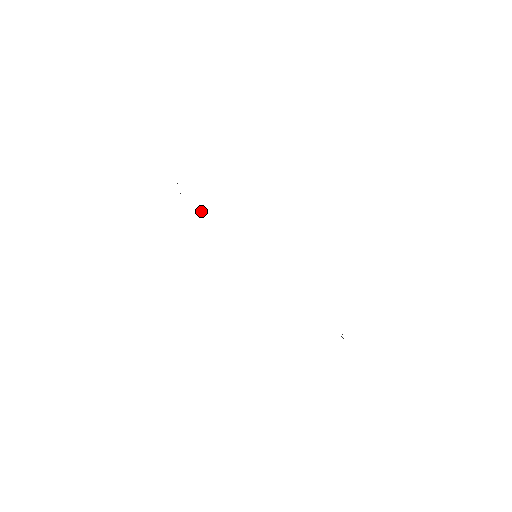
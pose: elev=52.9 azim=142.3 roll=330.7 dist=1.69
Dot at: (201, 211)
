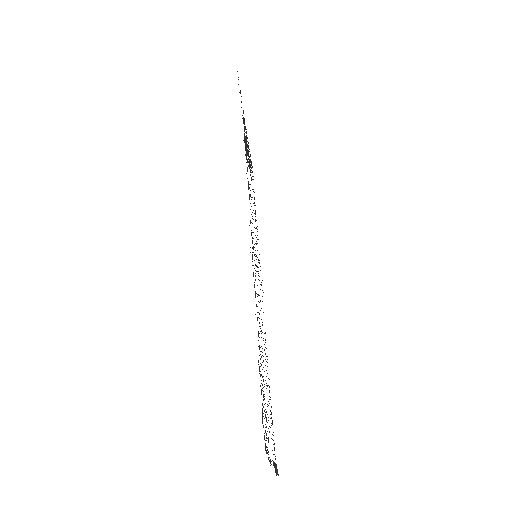
Dot at: (246, 154)
